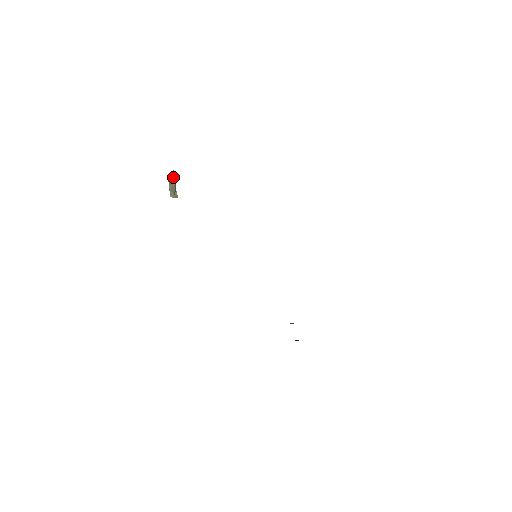
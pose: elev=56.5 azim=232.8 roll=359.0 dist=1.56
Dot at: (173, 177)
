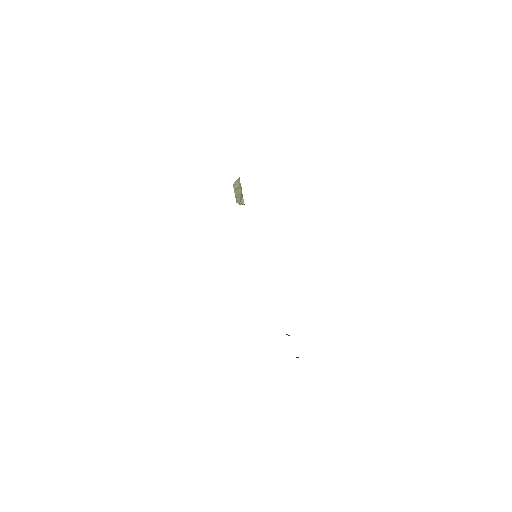
Dot at: (239, 184)
